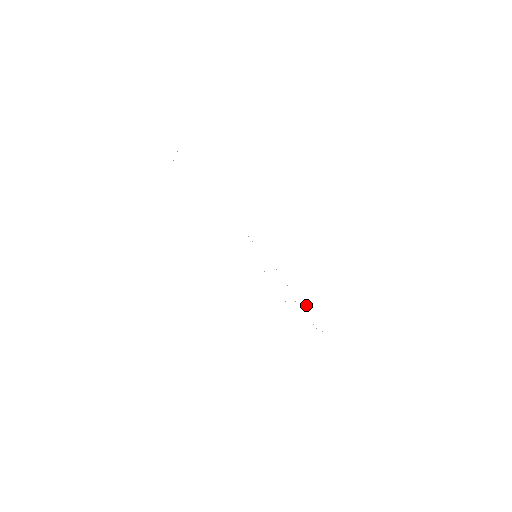
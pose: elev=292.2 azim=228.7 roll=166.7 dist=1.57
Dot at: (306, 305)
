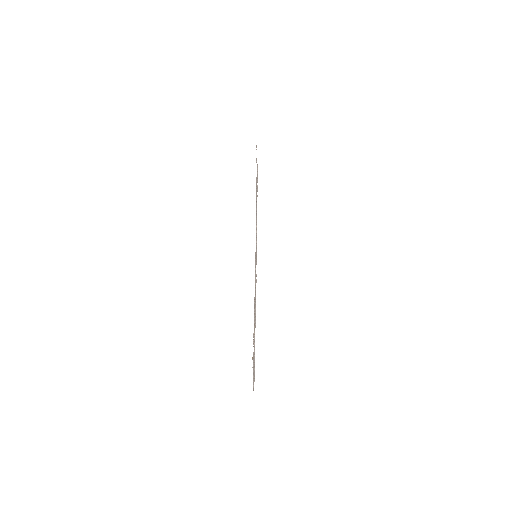
Dot at: occluded
